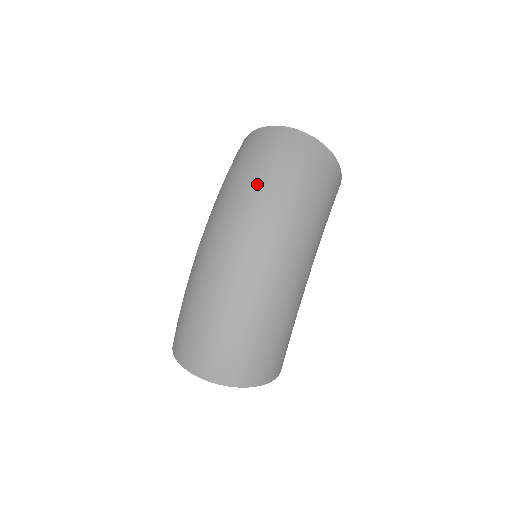
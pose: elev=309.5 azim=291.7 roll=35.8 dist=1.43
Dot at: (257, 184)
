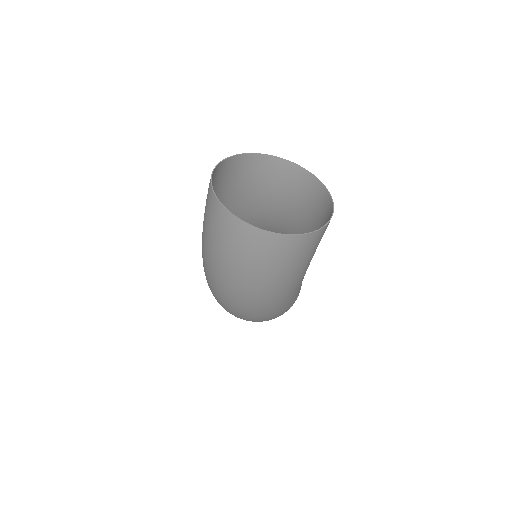
Dot at: (224, 269)
